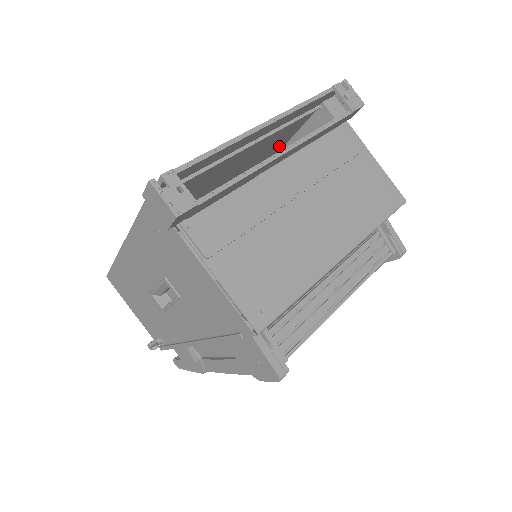
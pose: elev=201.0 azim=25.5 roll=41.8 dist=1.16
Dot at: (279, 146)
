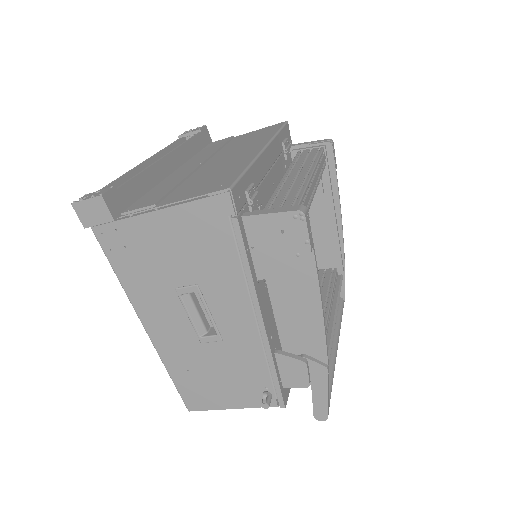
Dot at: occluded
